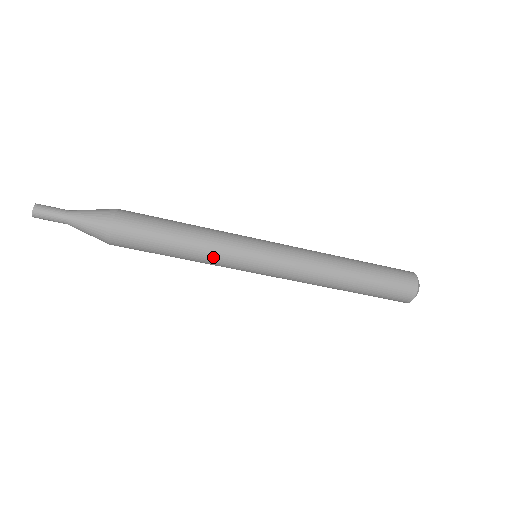
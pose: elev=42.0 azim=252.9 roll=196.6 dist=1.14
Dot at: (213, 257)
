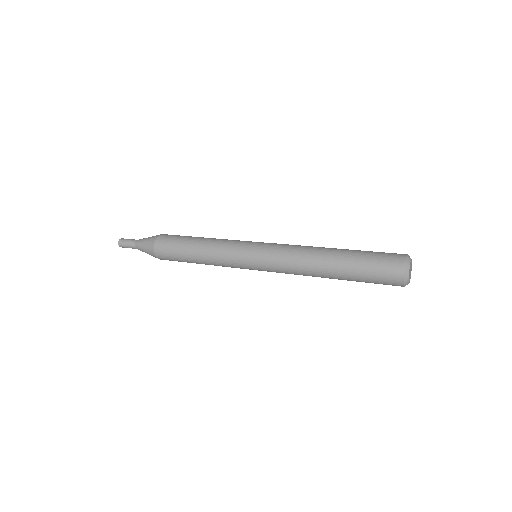
Dot at: occluded
